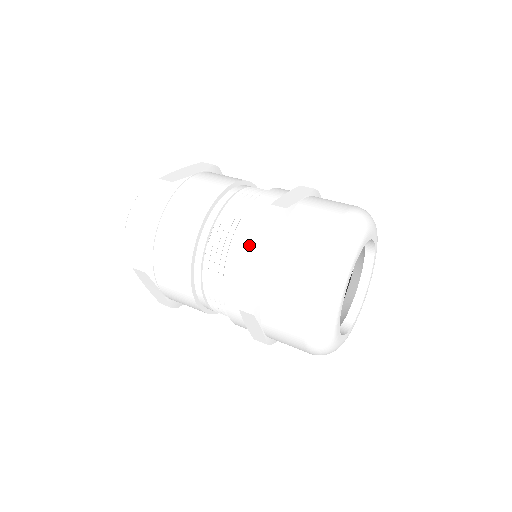
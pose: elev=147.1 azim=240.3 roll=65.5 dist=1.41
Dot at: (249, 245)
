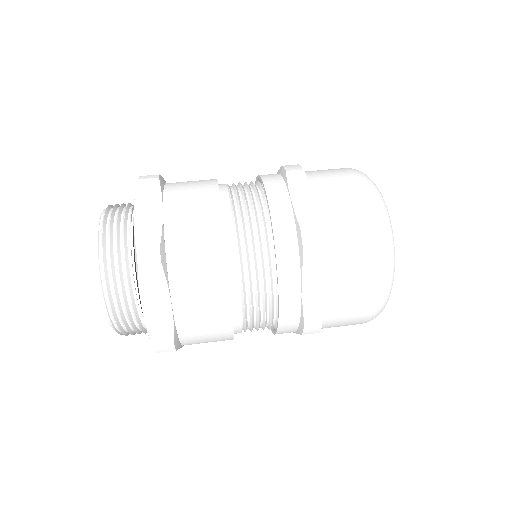
Dot at: (298, 280)
